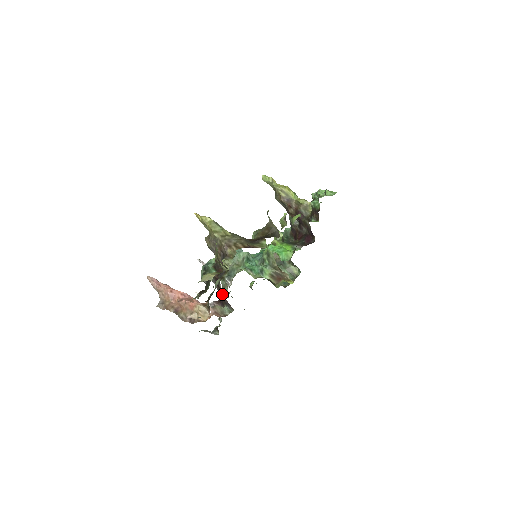
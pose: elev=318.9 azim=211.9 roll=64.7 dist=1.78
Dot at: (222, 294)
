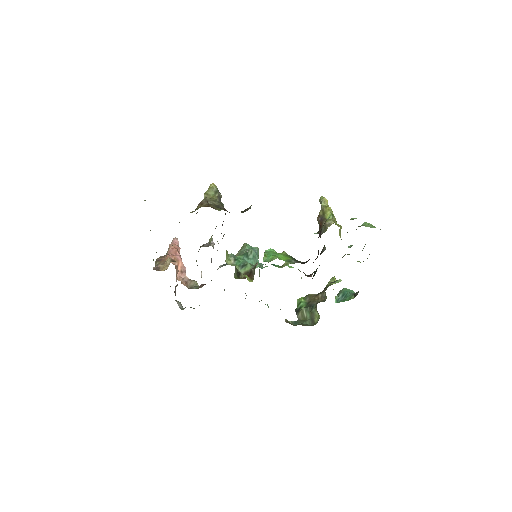
Dot at: occluded
